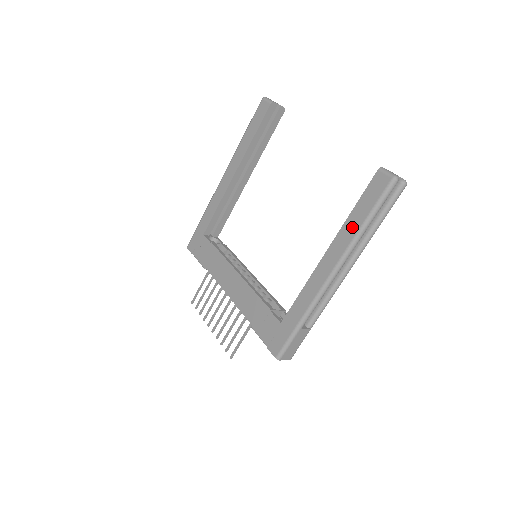
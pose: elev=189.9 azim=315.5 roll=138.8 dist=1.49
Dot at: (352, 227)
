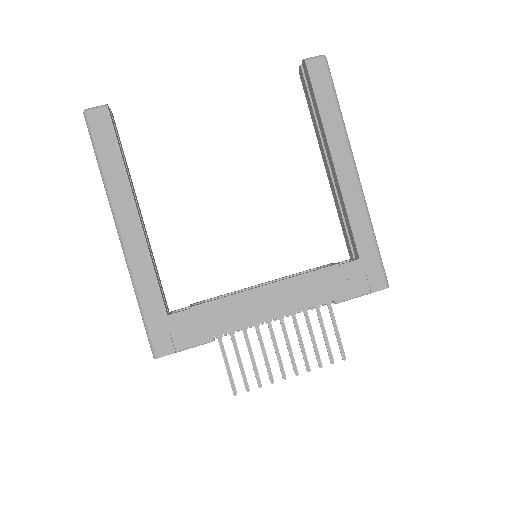
Dot at: (333, 120)
